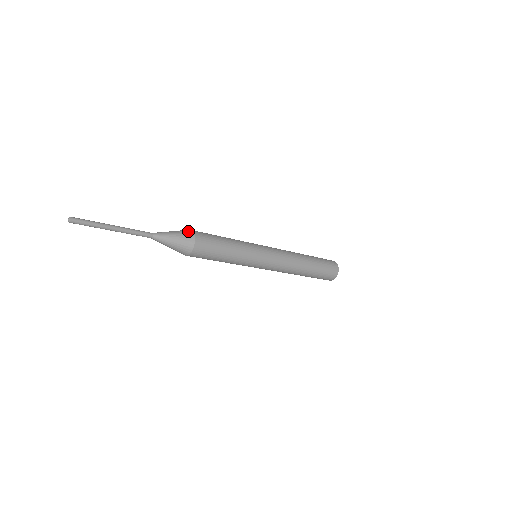
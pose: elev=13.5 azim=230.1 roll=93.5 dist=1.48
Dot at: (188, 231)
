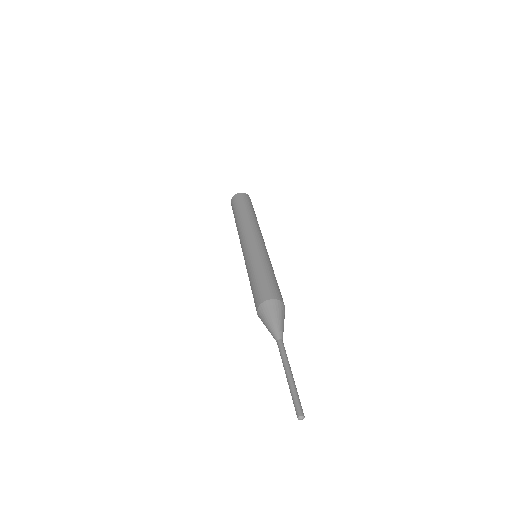
Dot at: (270, 304)
